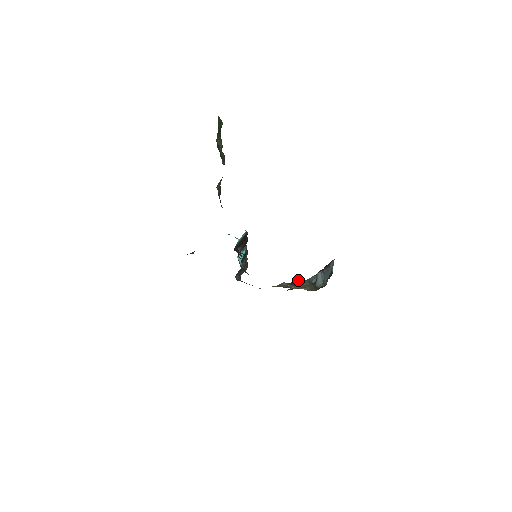
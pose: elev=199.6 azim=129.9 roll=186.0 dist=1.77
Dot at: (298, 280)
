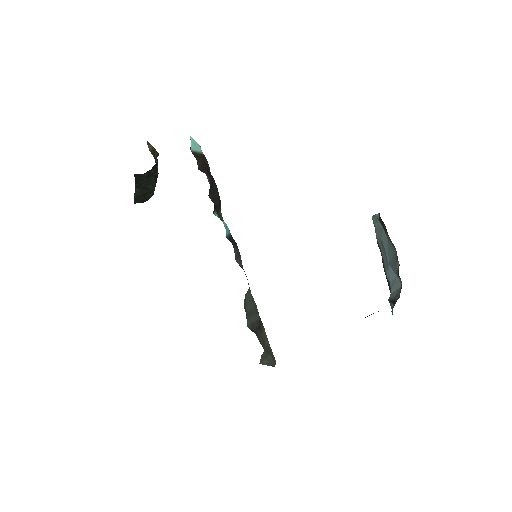
Dot at: occluded
